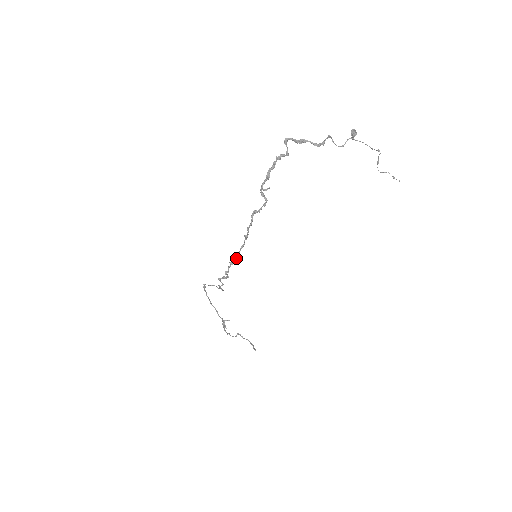
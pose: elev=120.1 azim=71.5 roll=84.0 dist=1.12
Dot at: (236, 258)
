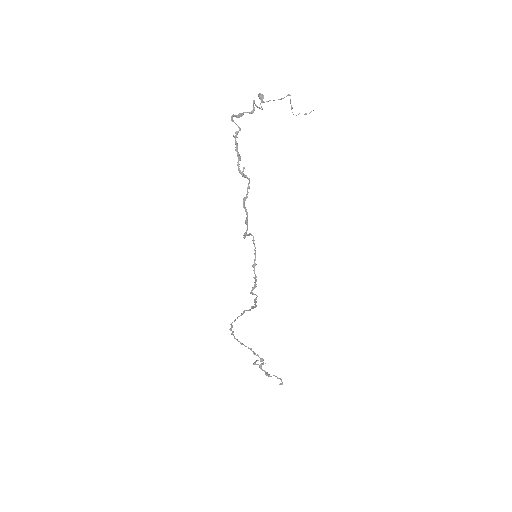
Dot at: (255, 256)
